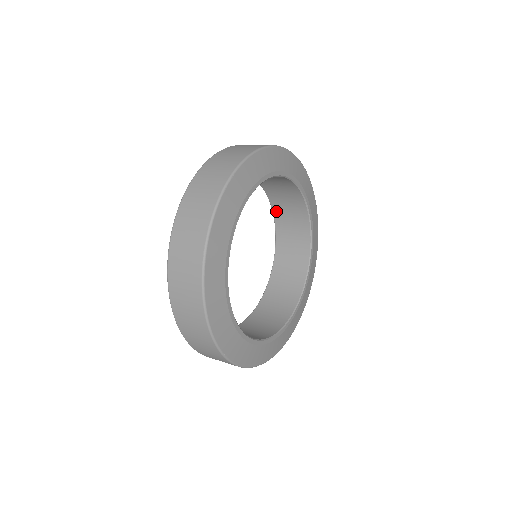
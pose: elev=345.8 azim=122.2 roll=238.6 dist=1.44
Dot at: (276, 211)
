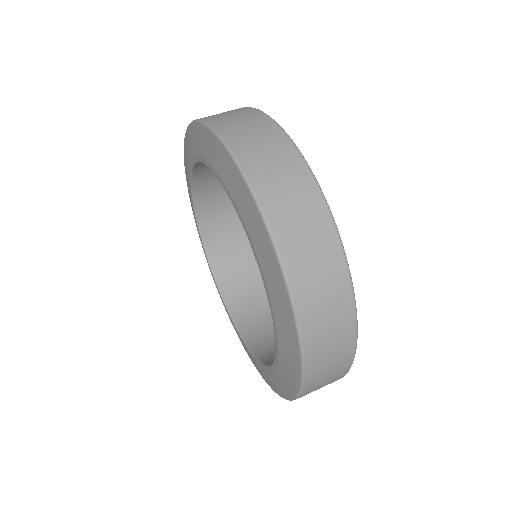
Dot at: (197, 176)
